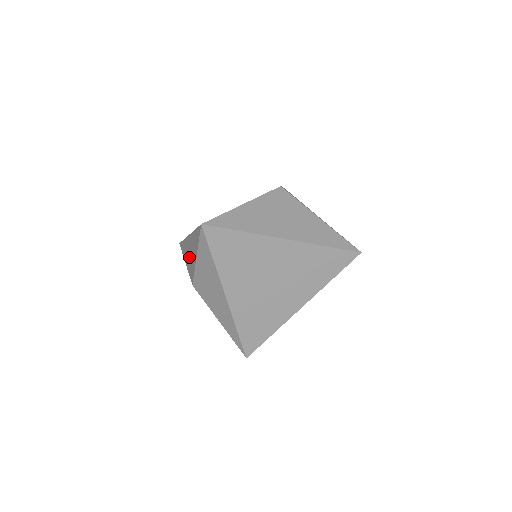
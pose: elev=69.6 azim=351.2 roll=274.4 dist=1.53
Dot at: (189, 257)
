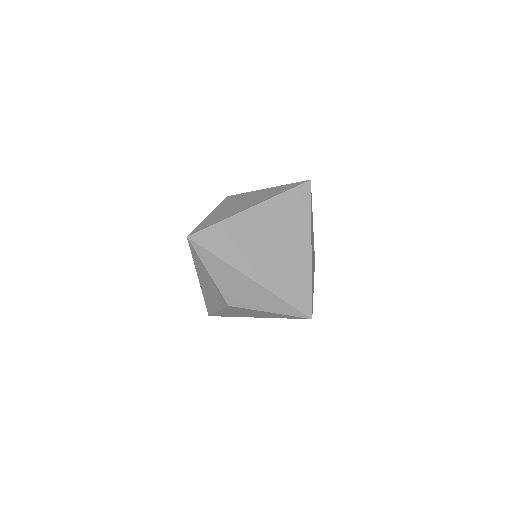
Dot at: (212, 294)
